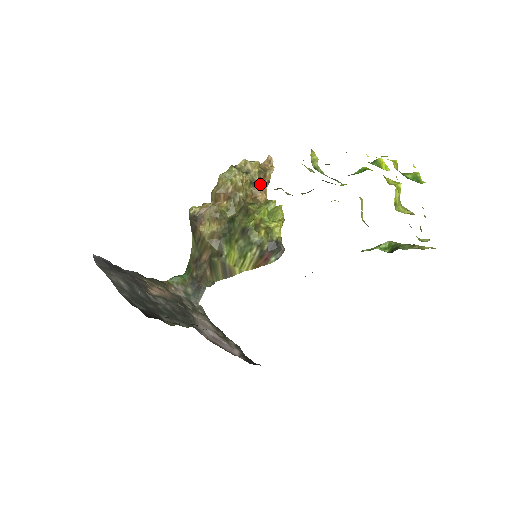
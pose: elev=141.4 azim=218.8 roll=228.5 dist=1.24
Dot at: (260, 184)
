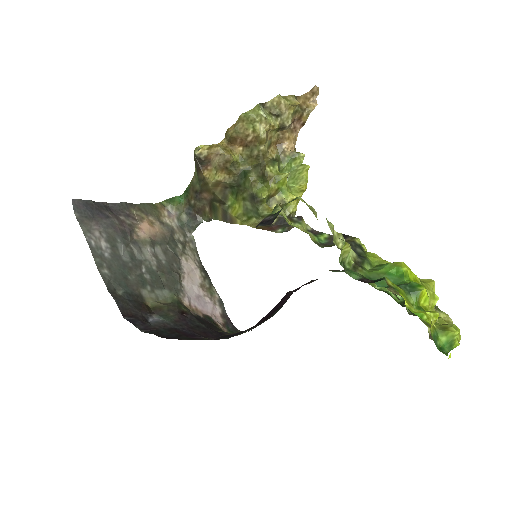
Dot at: (292, 125)
